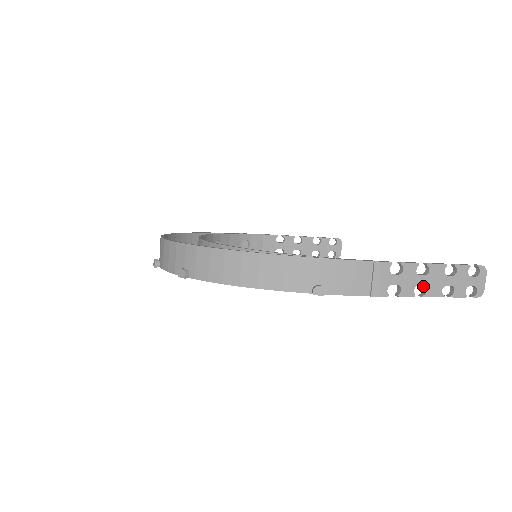
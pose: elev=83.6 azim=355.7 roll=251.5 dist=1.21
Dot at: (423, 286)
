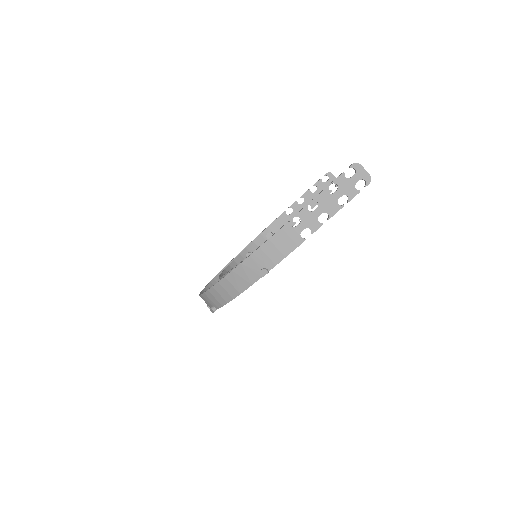
Dot at: occluded
